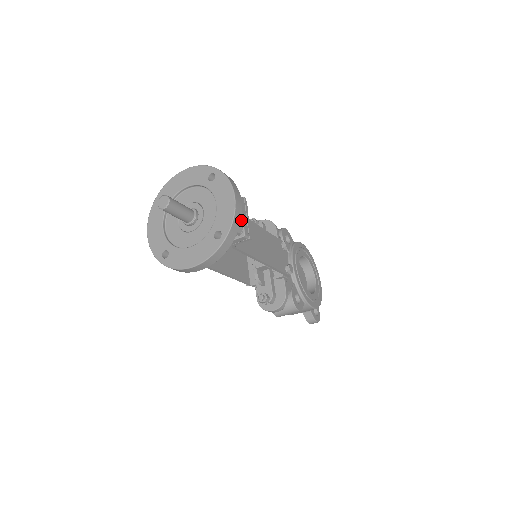
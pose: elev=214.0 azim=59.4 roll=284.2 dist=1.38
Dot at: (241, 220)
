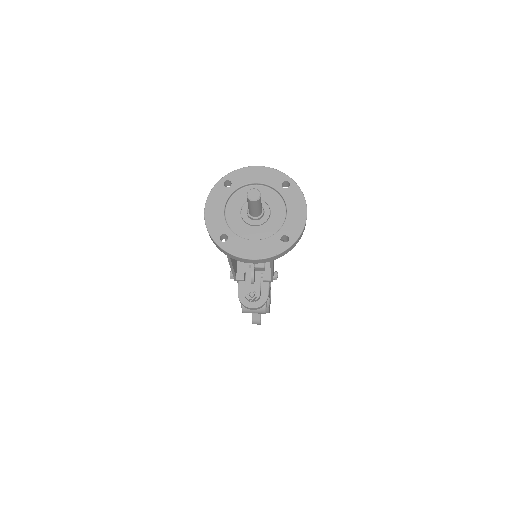
Dot at: occluded
